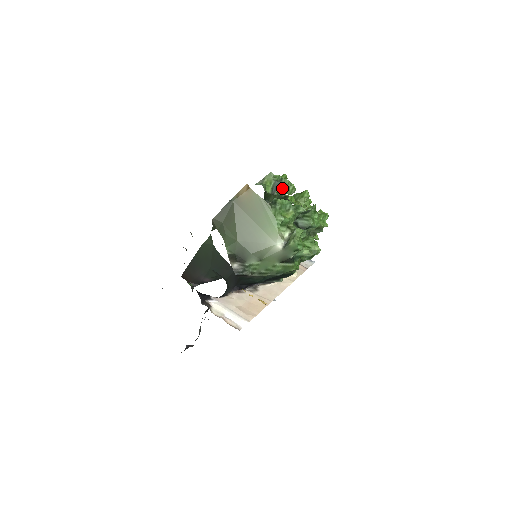
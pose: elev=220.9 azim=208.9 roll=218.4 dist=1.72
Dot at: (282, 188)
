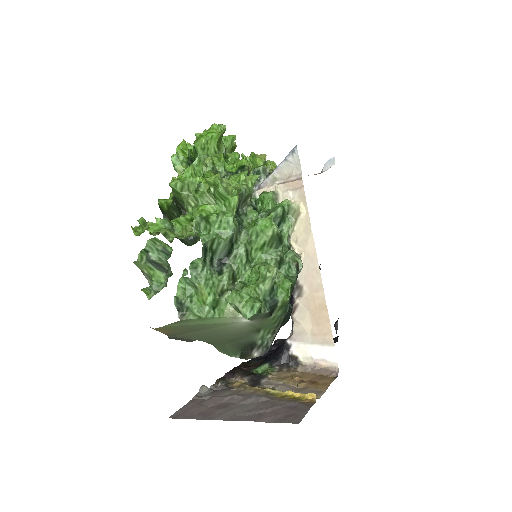
Dot at: (160, 258)
